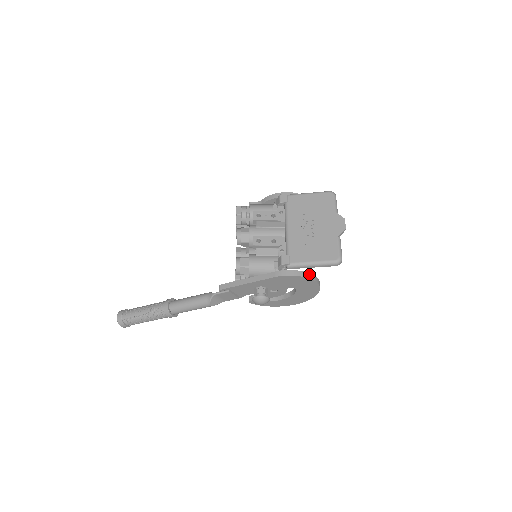
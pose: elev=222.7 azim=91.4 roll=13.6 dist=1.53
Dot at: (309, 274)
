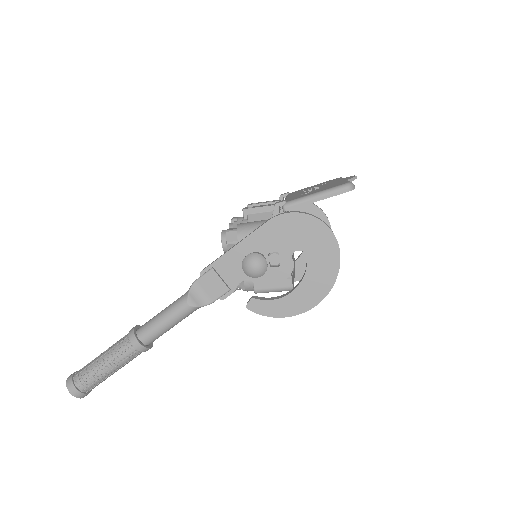
Dot at: (315, 216)
